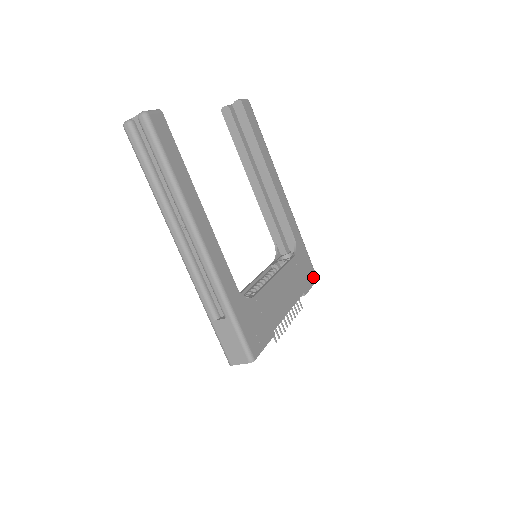
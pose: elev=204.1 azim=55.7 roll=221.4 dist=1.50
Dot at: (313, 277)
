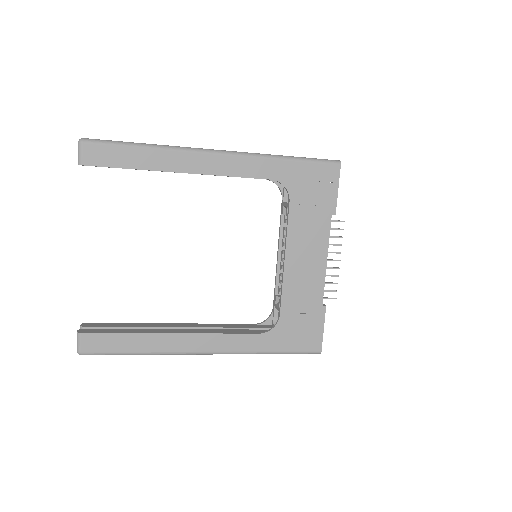
Dot at: (332, 175)
